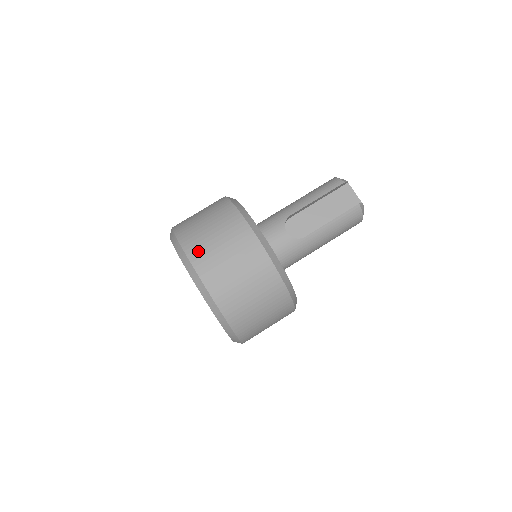
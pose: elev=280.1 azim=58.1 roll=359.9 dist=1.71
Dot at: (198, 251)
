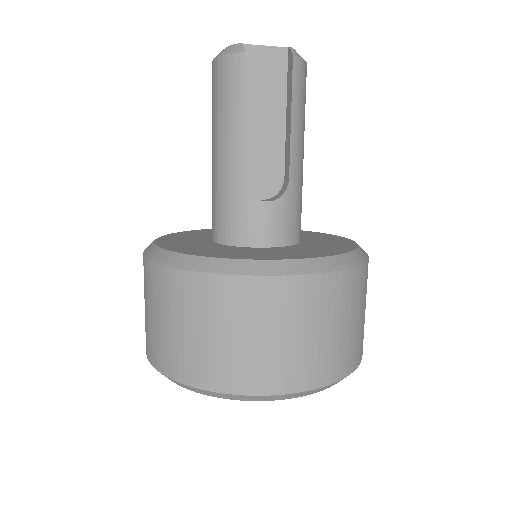
Dot at: (241, 375)
